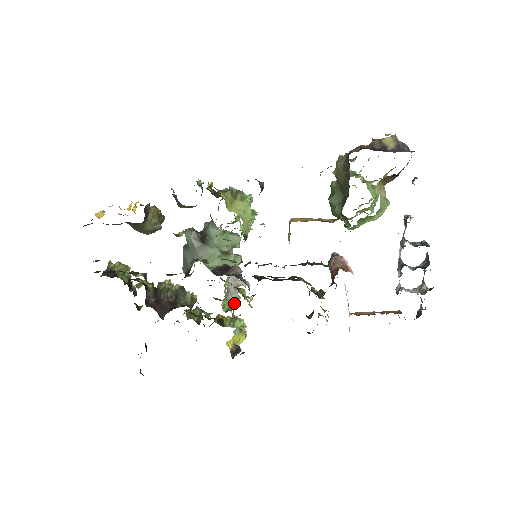
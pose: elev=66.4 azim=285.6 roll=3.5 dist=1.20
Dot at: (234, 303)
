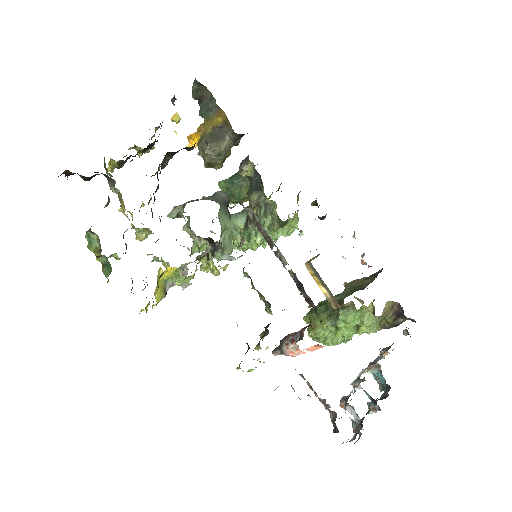
Dot at: occluded
